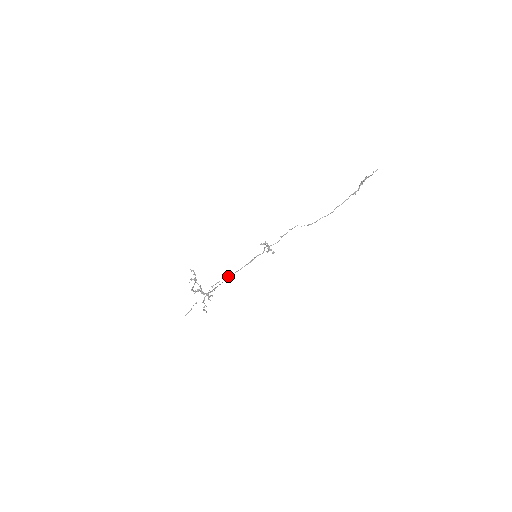
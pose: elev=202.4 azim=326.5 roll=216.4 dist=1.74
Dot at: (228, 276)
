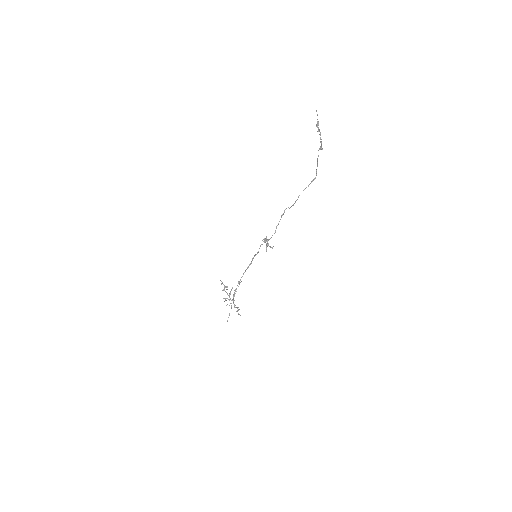
Dot at: (238, 282)
